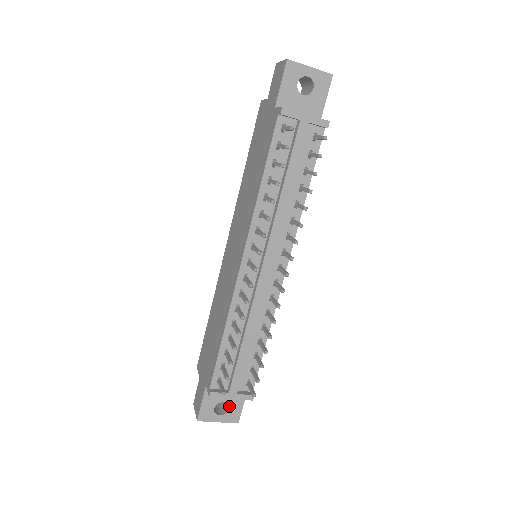
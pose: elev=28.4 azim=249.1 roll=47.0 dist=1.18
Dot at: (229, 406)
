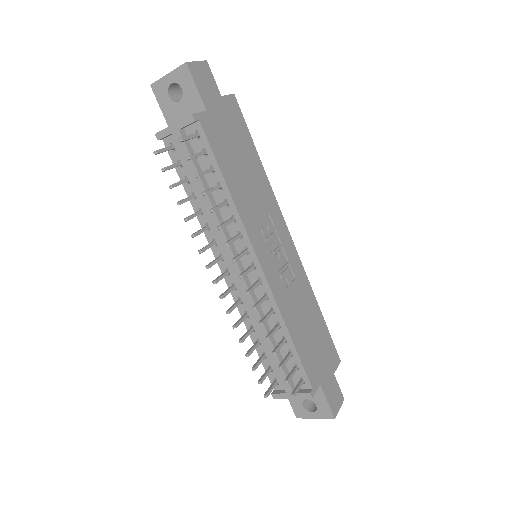
Dot at: occluded
